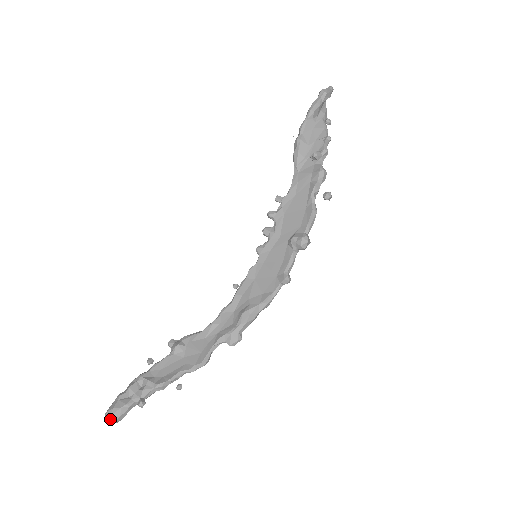
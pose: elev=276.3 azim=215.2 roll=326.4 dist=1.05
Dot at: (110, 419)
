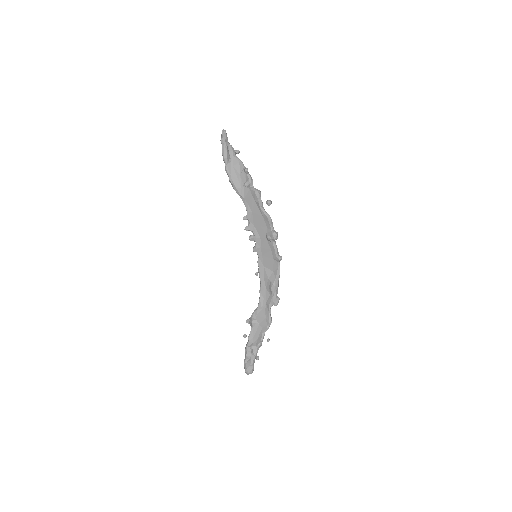
Dot at: (249, 373)
